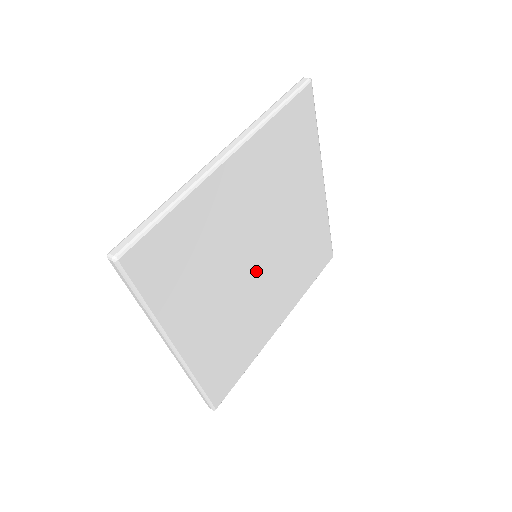
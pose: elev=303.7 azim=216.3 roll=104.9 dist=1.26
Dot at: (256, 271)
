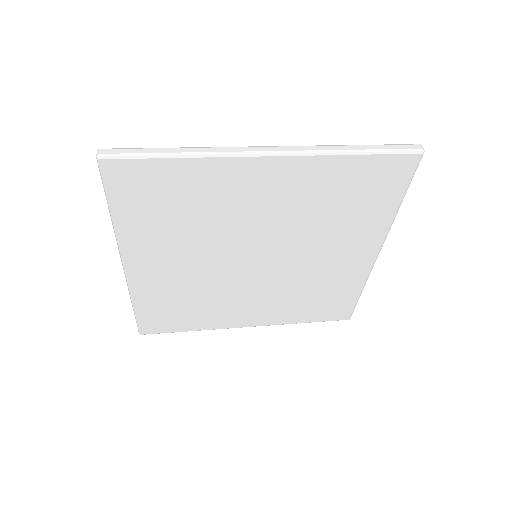
Dot at: (246, 267)
